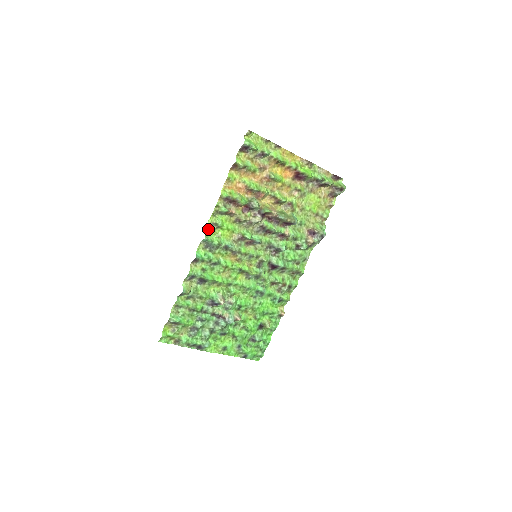
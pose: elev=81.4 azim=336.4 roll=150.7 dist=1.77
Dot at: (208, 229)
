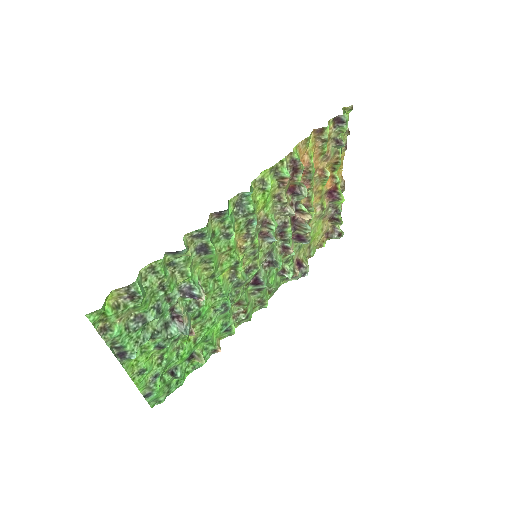
Dot at: (255, 182)
